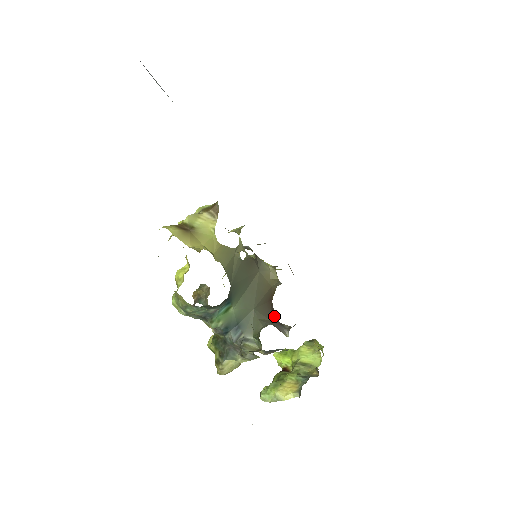
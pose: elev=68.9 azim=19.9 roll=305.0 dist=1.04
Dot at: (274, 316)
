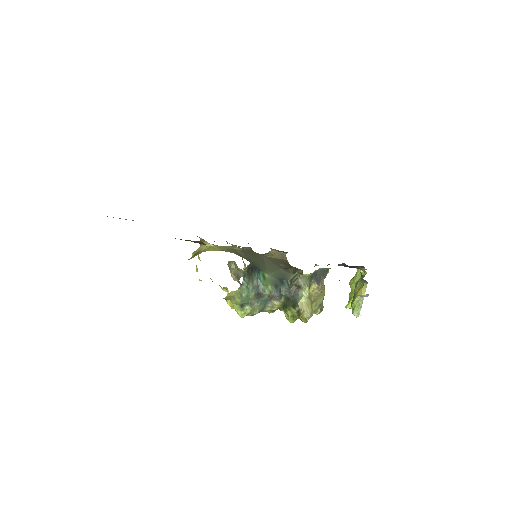
Dot at: occluded
